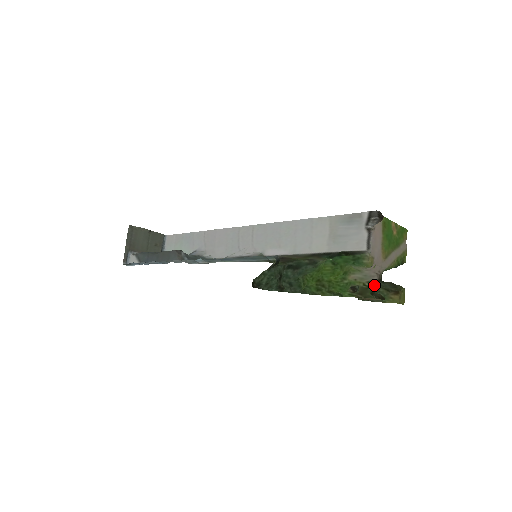
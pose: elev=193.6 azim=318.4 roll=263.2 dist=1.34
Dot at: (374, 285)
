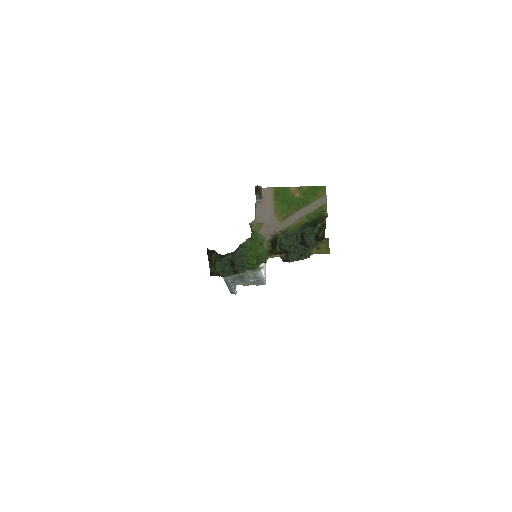
Dot at: (271, 245)
